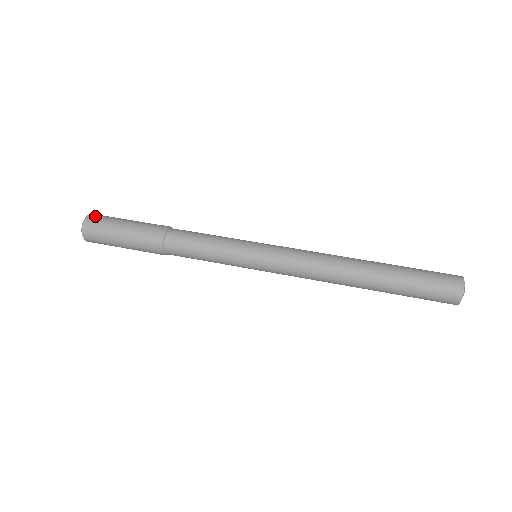
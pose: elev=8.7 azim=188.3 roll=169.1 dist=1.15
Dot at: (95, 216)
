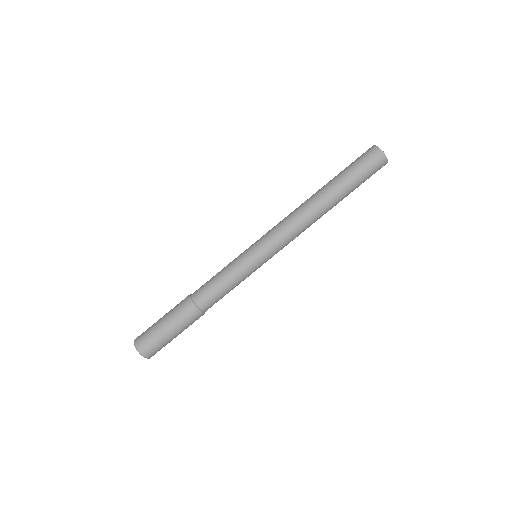
Dot at: (139, 336)
